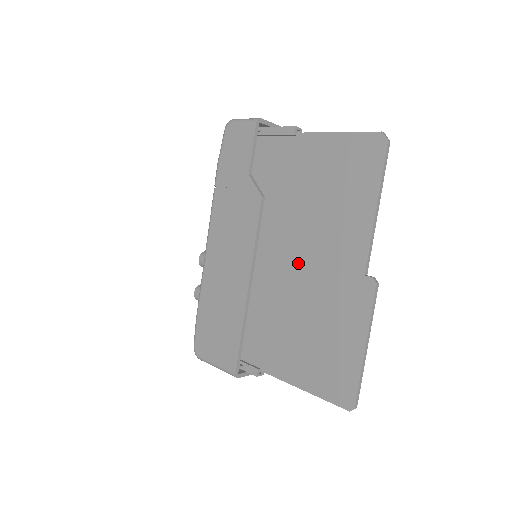
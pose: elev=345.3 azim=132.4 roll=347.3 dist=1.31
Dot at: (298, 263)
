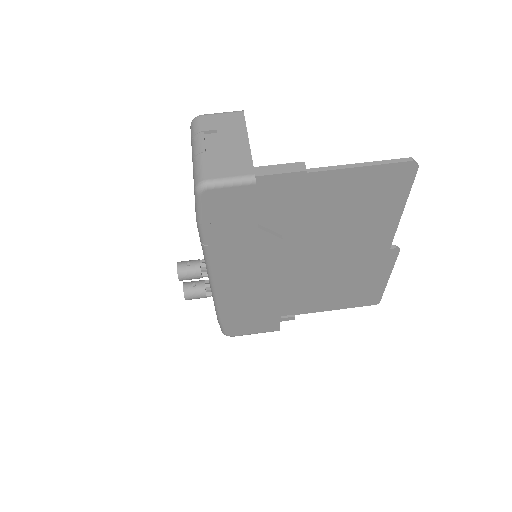
Dot at: (323, 259)
